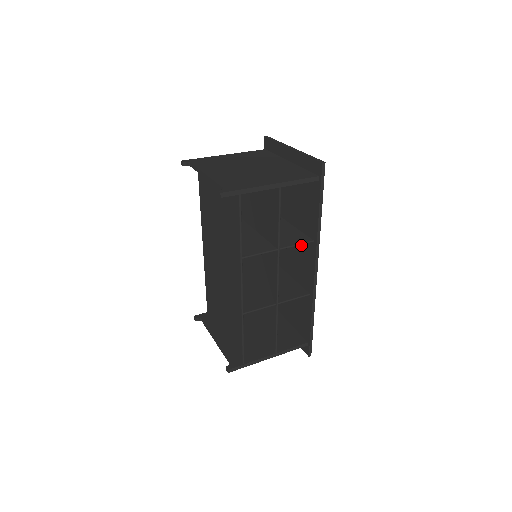
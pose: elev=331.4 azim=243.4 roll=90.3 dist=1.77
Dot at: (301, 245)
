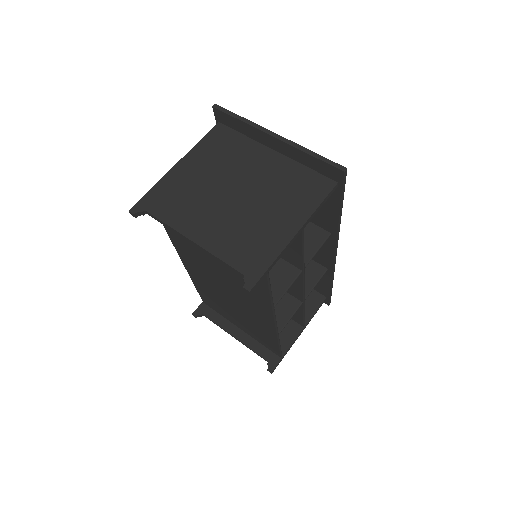
Dot at: occluded
